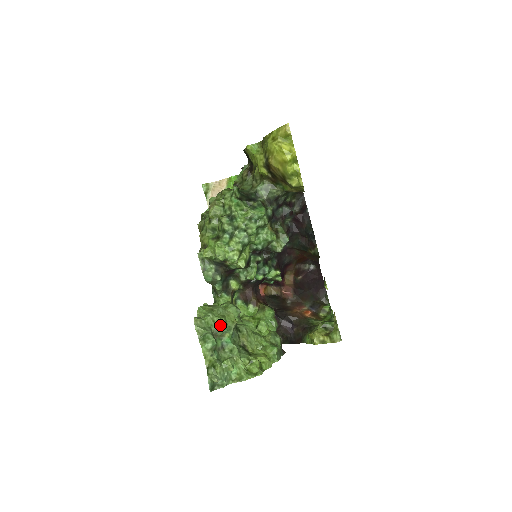
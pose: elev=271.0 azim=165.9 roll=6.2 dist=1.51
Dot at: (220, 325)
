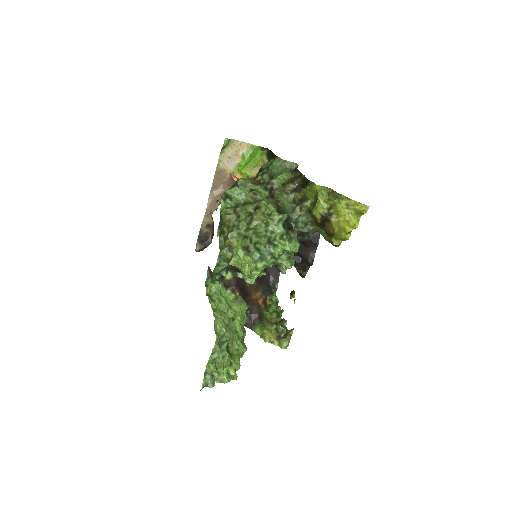
Dot at: (227, 339)
